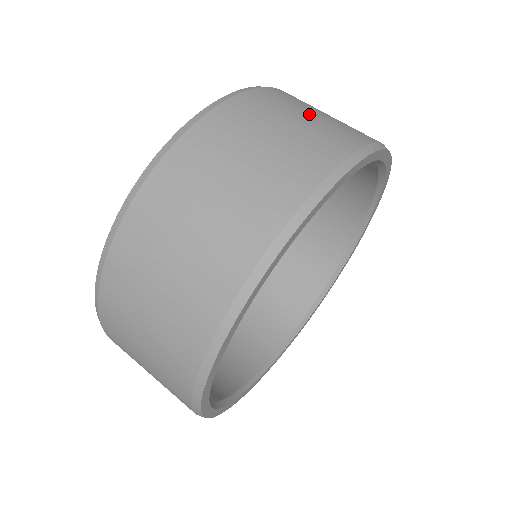
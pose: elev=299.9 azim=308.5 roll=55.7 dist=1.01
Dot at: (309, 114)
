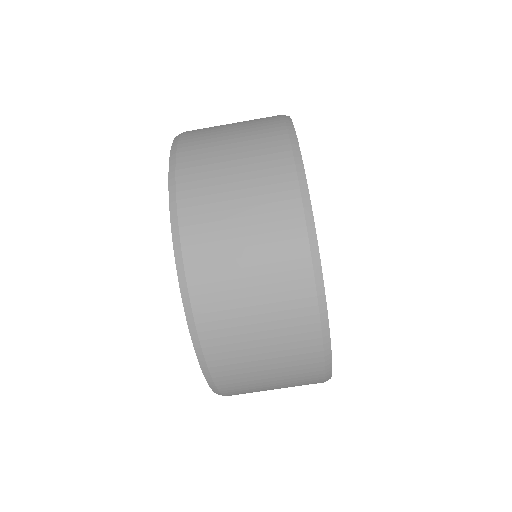
Dot at: (244, 253)
